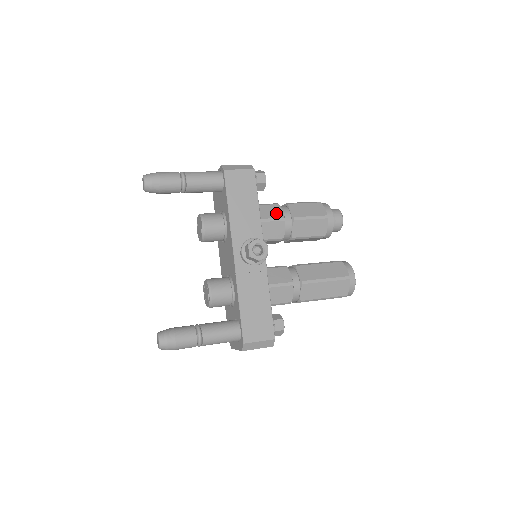
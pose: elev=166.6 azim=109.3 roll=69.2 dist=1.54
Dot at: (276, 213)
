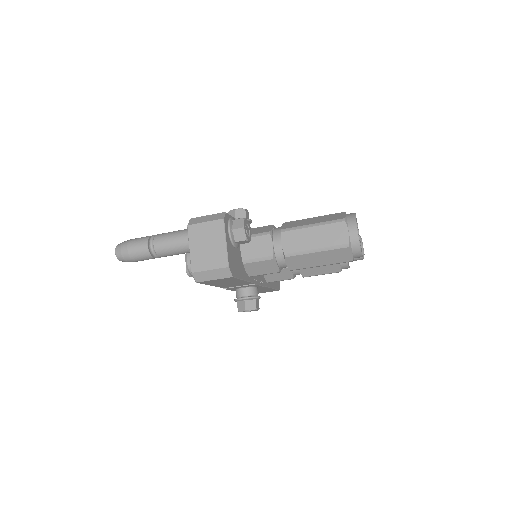
Dot at: occluded
